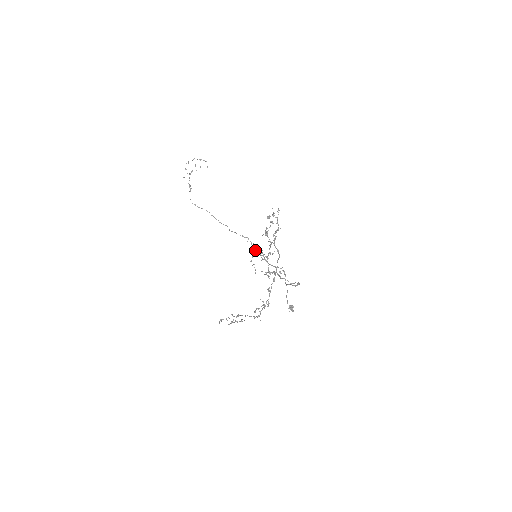
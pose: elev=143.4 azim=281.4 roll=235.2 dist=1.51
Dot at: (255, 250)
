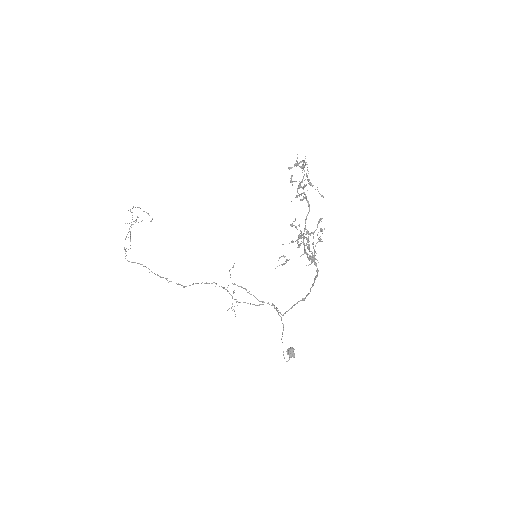
Dot at: (233, 284)
